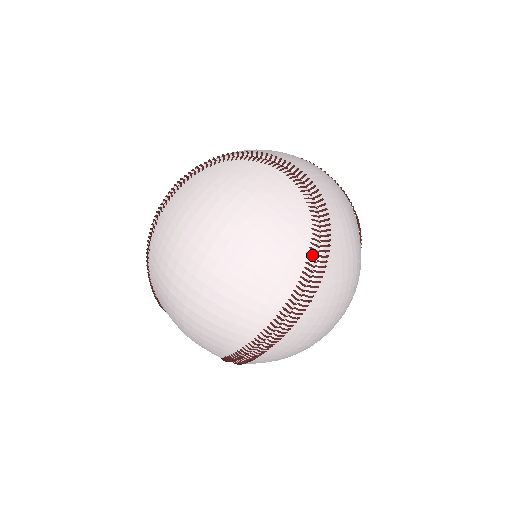
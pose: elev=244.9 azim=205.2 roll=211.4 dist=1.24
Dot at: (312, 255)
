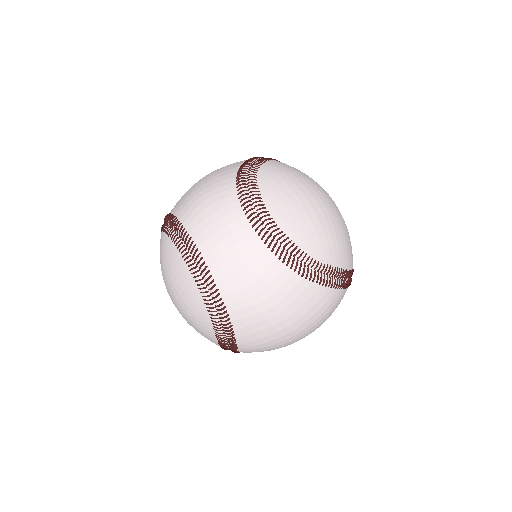
Dot at: (218, 337)
